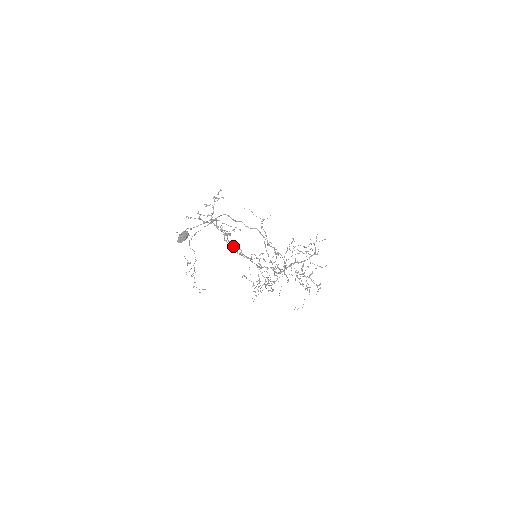
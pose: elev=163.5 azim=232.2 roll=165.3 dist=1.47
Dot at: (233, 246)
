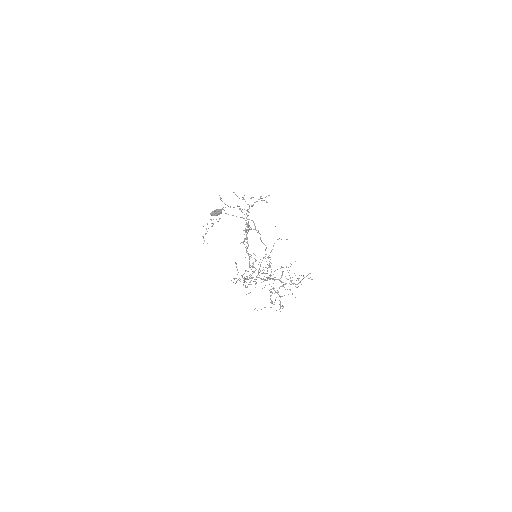
Dot at: occluded
